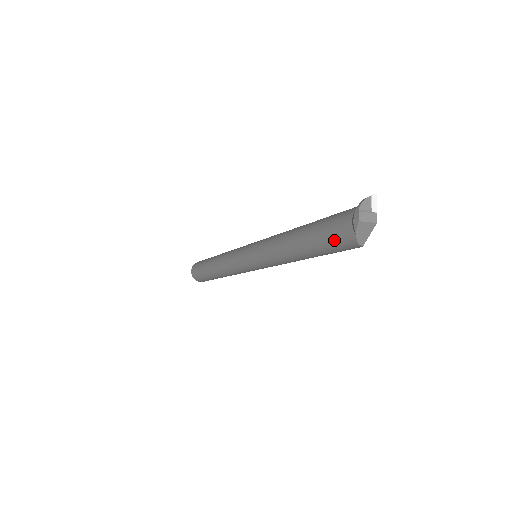
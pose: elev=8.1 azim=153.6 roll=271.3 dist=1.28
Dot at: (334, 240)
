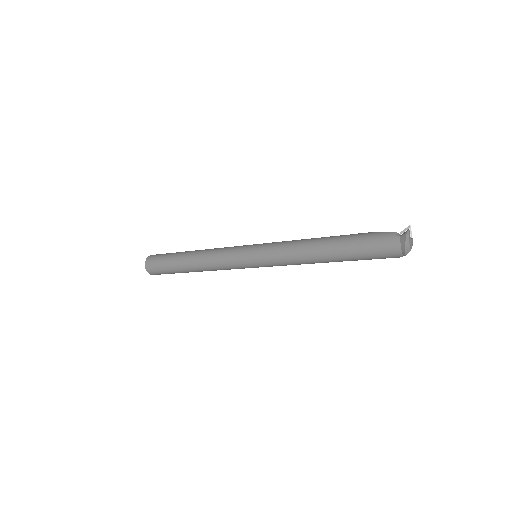
Dot at: (379, 258)
